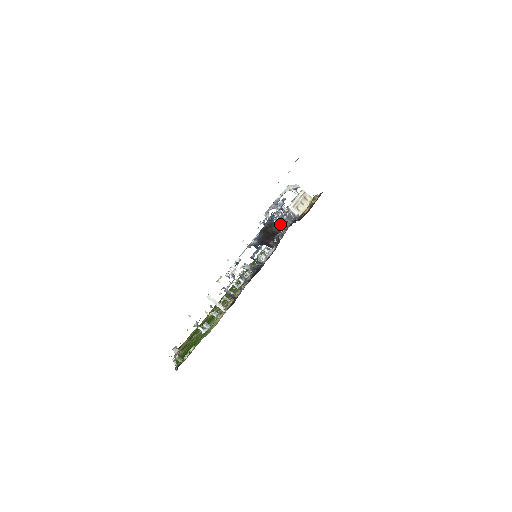
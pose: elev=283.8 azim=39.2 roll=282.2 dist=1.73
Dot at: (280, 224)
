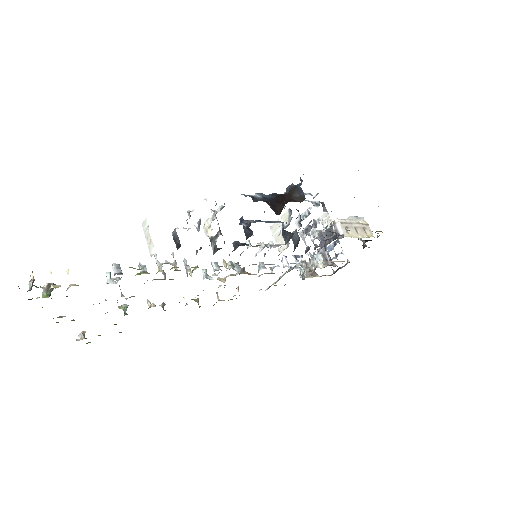
Dot at: (313, 242)
